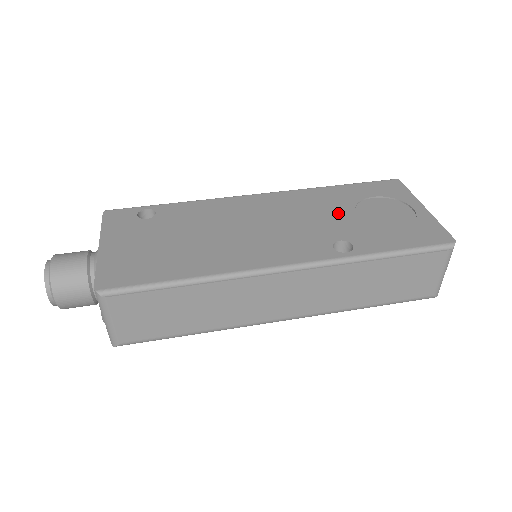
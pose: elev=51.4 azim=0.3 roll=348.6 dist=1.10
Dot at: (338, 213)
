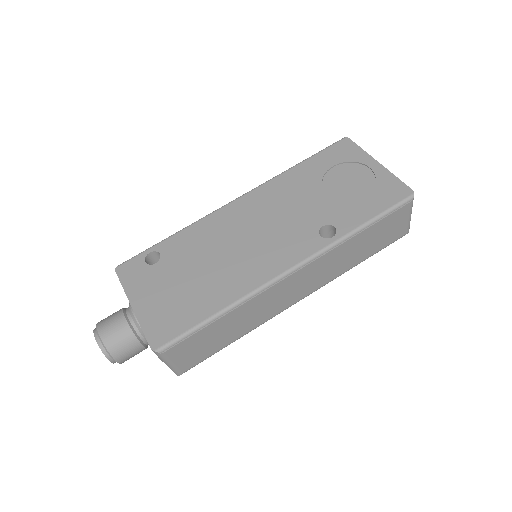
Dot at: (311, 196)
